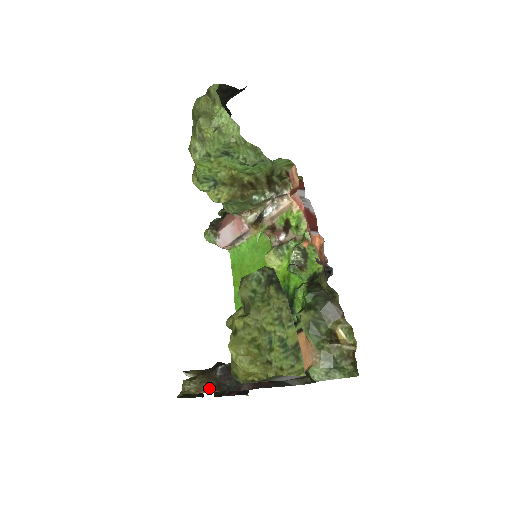
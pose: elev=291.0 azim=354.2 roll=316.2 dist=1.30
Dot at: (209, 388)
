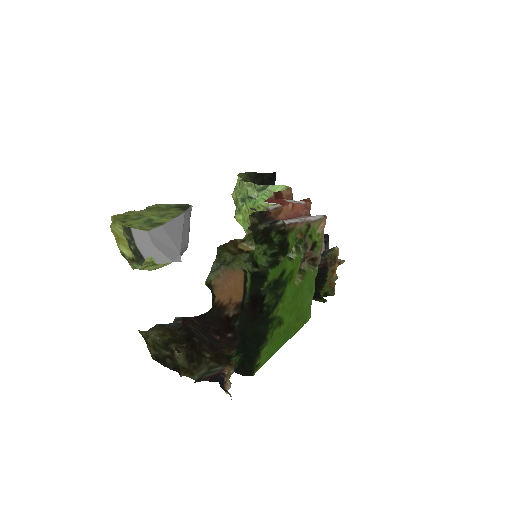
Dot at: (156, 326)
